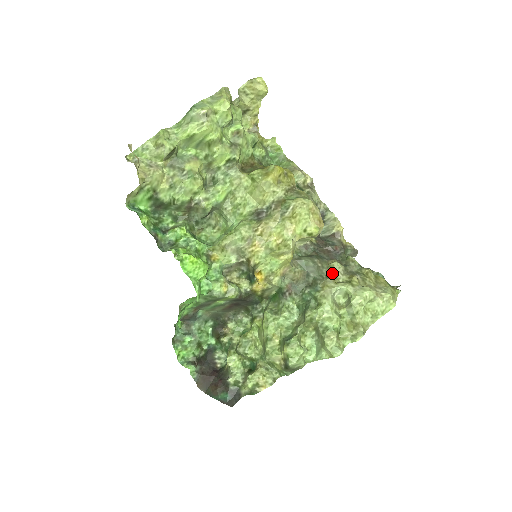
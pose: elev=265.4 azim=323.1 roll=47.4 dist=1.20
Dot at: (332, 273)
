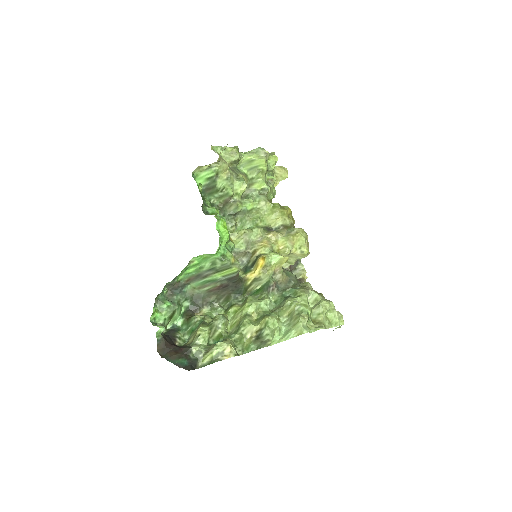
Dot at: (307, 286)
